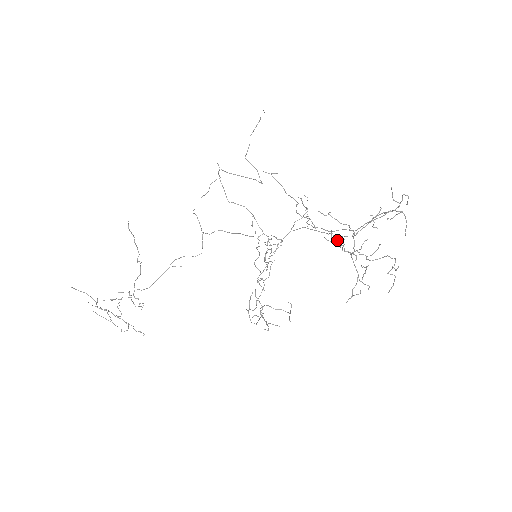
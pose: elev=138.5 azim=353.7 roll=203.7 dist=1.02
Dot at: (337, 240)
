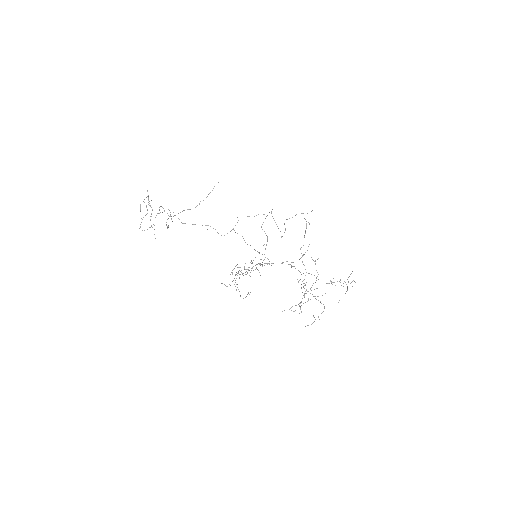
Dot at: occluded
